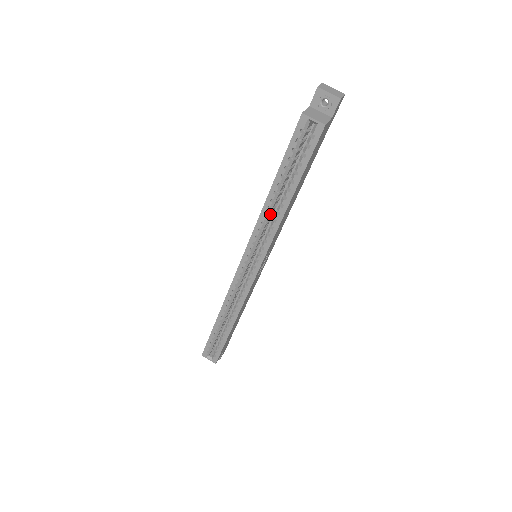
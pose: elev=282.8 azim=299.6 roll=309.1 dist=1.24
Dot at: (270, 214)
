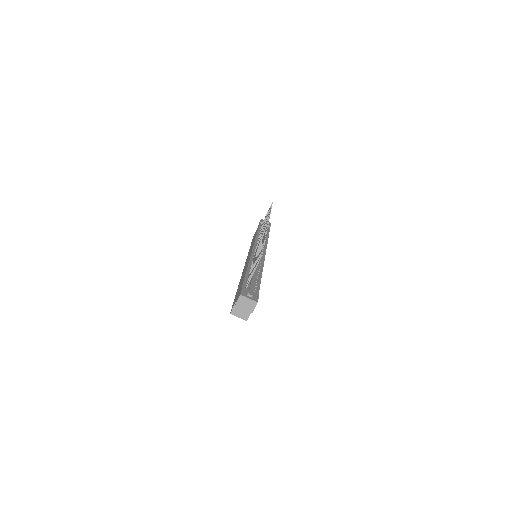
Dot at: occluded
